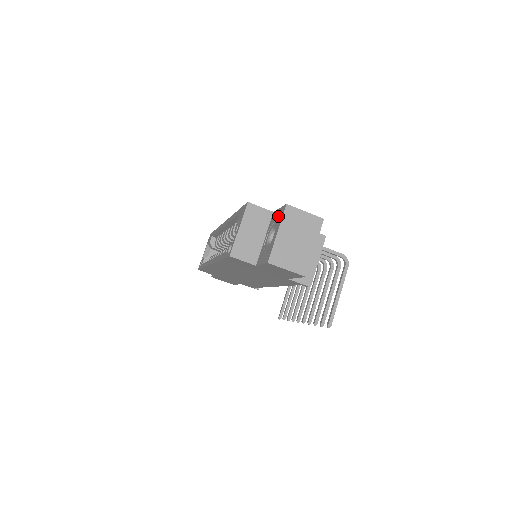
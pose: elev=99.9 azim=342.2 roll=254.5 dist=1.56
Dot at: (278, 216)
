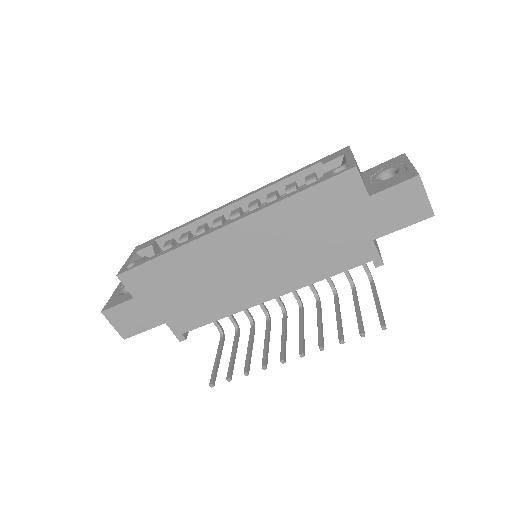
Dot at: (390, 163)
